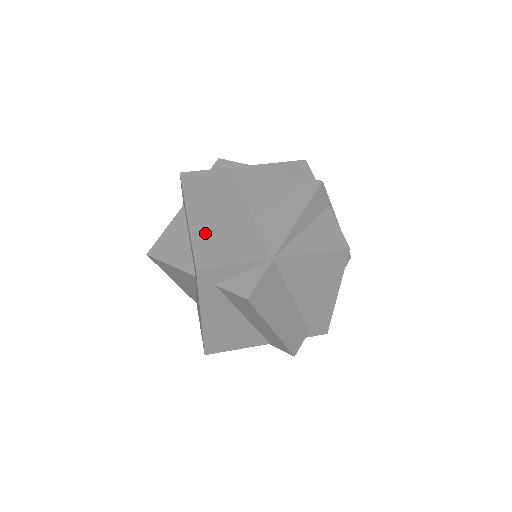
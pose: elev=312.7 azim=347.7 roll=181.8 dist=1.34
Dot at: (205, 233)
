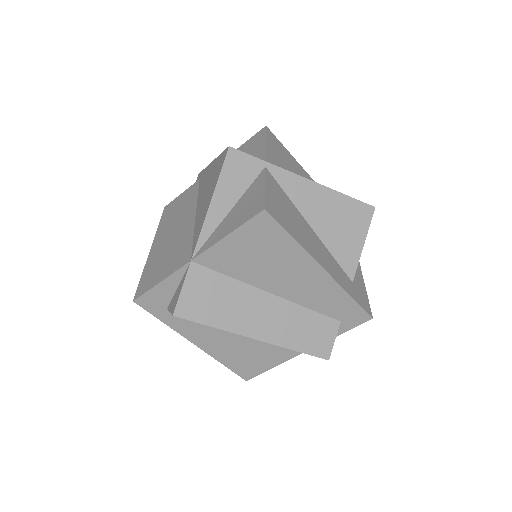
Dot at: (154, 259)
